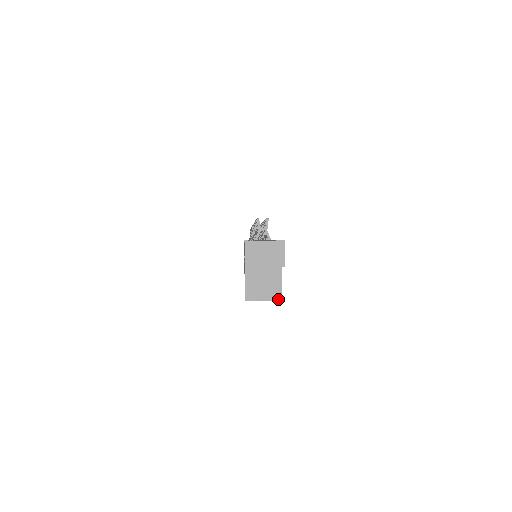
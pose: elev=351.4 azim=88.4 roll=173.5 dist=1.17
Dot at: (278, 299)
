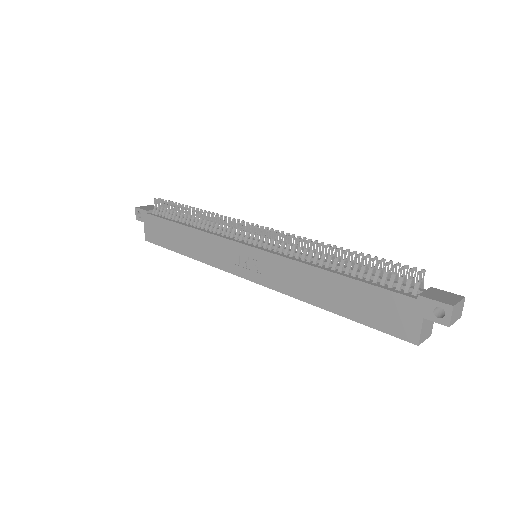
Dot at: occluded
